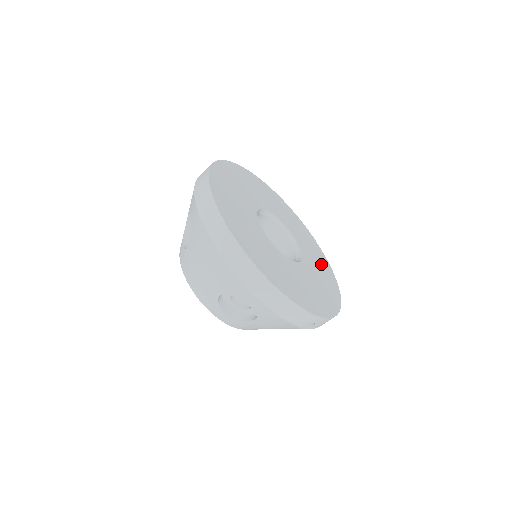
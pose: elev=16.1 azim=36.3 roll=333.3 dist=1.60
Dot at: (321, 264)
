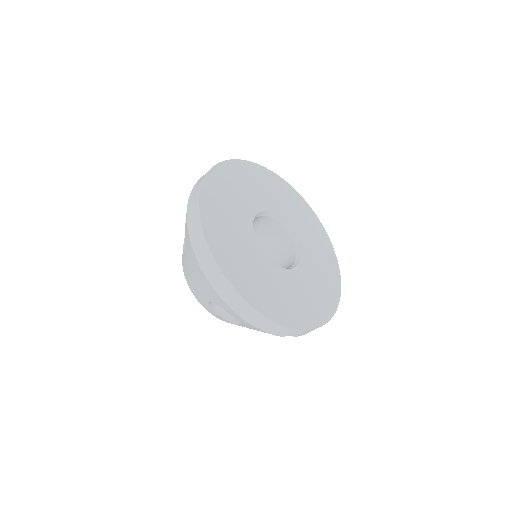
Dot at: (325, 263)
